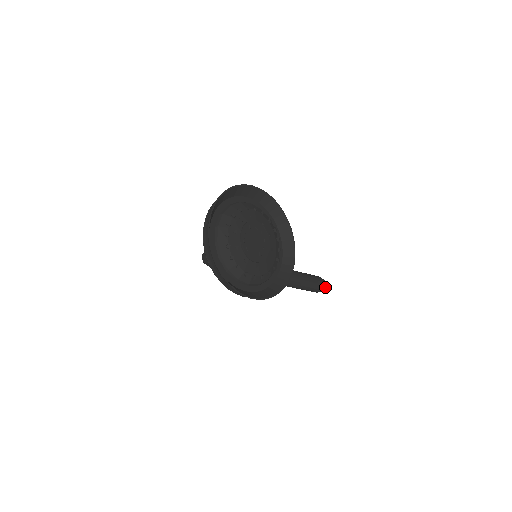
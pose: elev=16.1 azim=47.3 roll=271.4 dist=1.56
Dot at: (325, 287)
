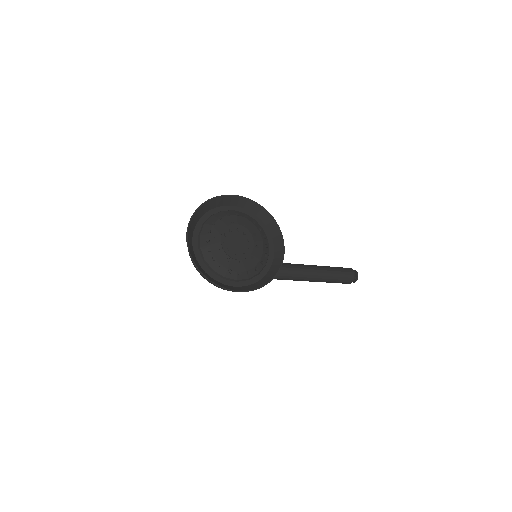
Dot at: (357, 277)
